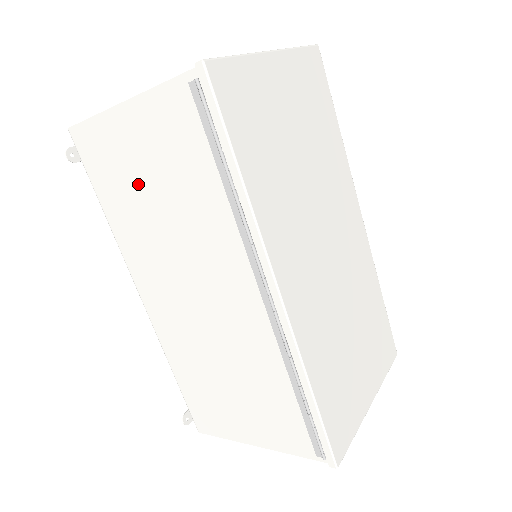
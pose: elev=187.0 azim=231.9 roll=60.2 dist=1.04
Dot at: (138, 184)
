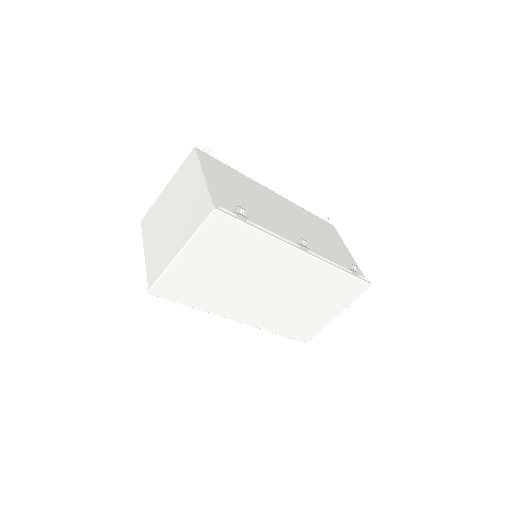
Dot at: occluded
